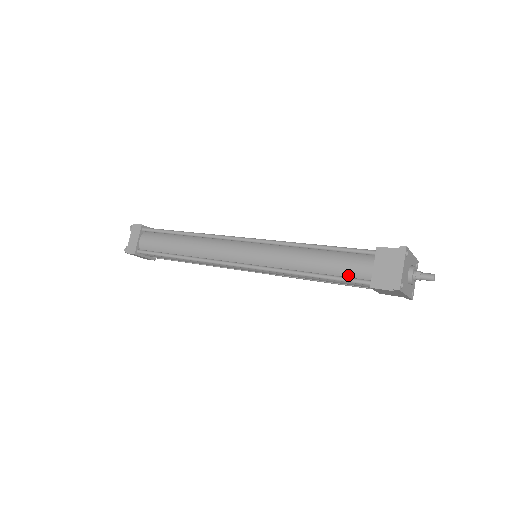
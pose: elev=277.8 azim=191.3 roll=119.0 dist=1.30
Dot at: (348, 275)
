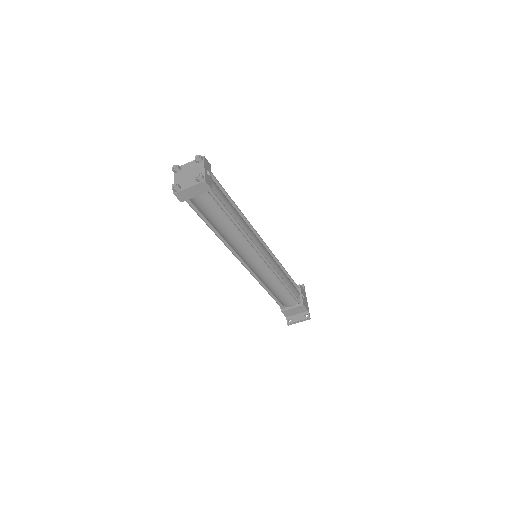
Dot at: (281, 301)
